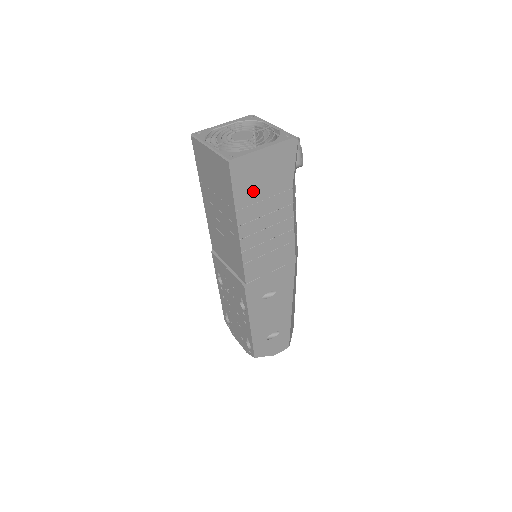
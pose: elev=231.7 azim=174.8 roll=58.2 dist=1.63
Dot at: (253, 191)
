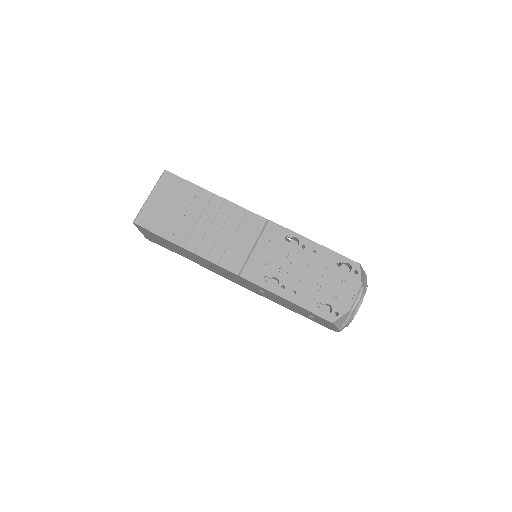
Dot at: occluded
